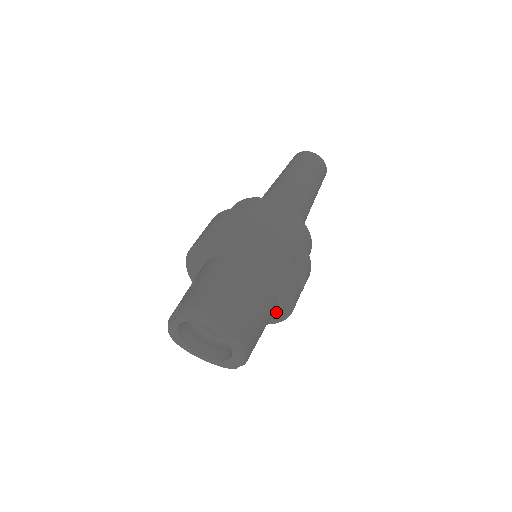
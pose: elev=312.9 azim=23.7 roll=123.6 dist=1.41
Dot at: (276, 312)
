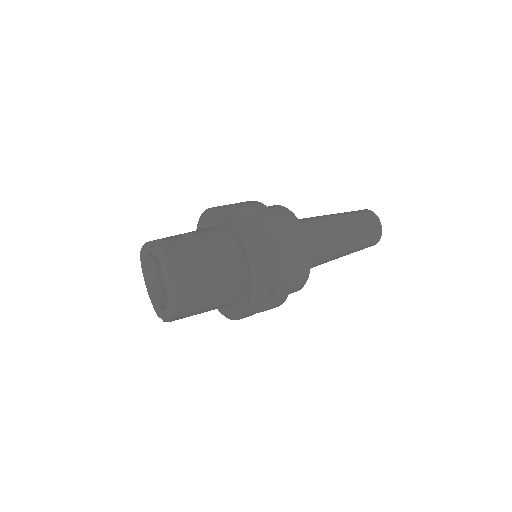
Dot at: (227, 307)
